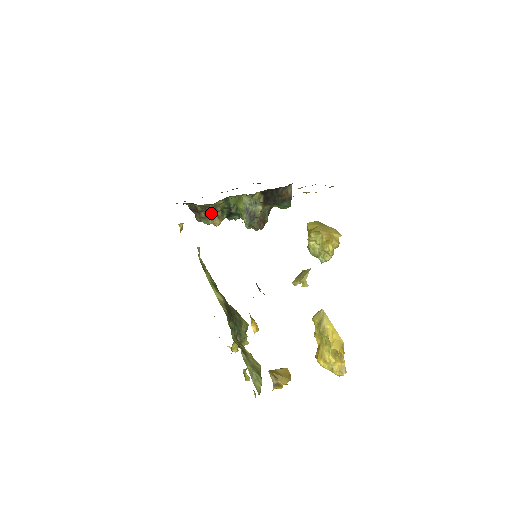
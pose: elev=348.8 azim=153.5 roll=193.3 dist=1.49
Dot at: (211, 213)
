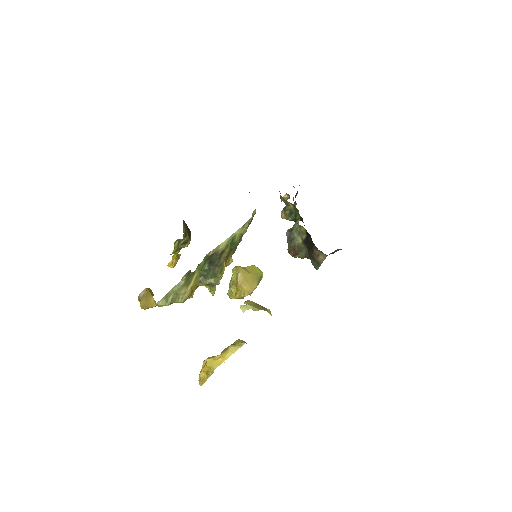
Dot at: occluded
